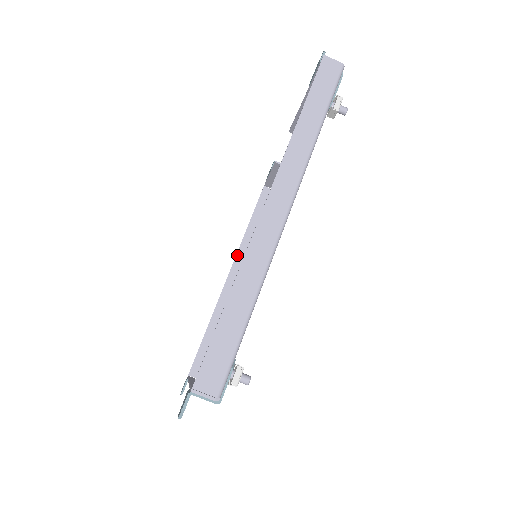
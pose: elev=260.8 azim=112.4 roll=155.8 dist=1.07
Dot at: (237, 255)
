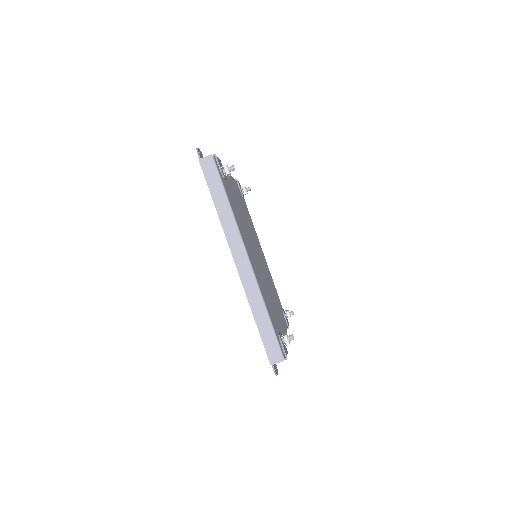
Dot at: occluded
